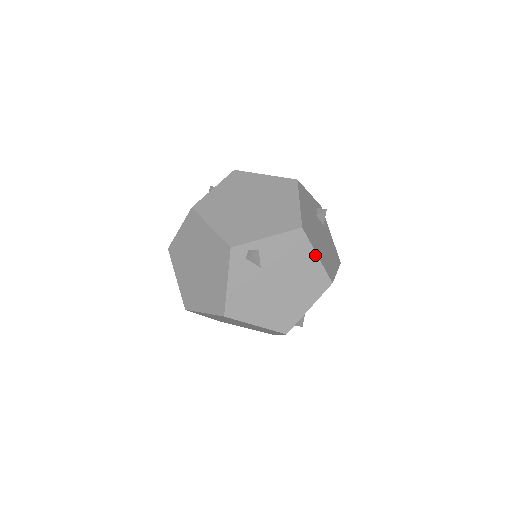
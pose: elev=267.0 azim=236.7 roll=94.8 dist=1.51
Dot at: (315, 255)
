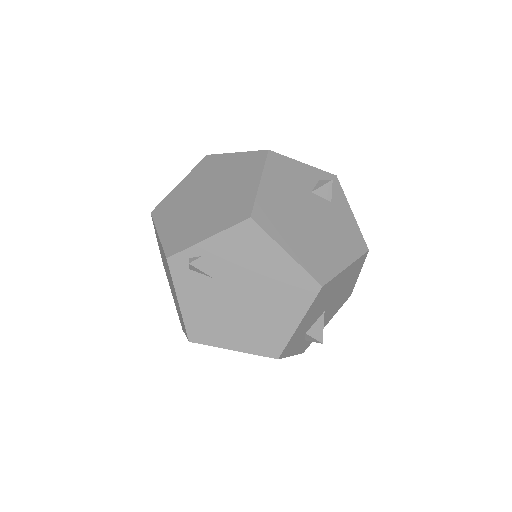
Dot at: (282, 252)
